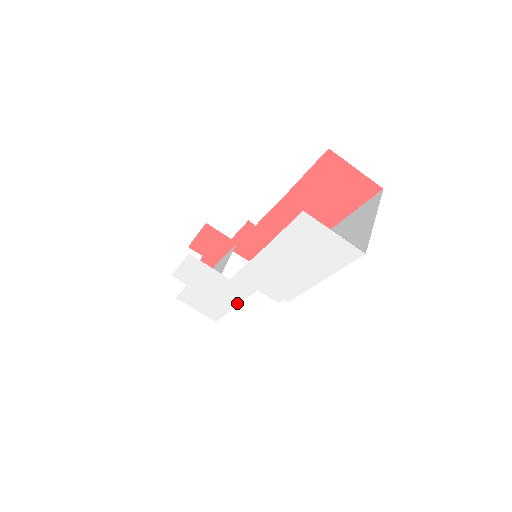
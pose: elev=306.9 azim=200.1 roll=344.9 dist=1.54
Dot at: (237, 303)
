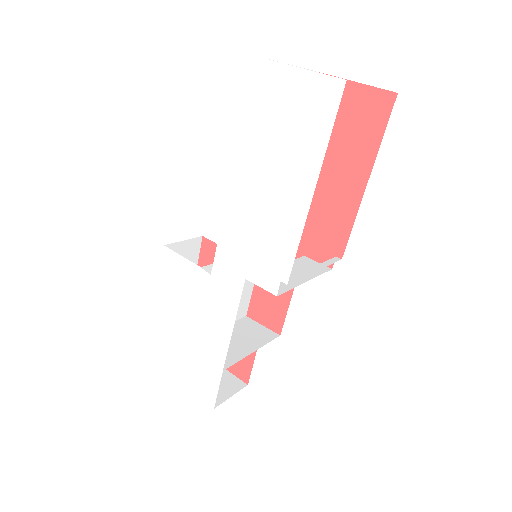
Dot at: (229, 334)
